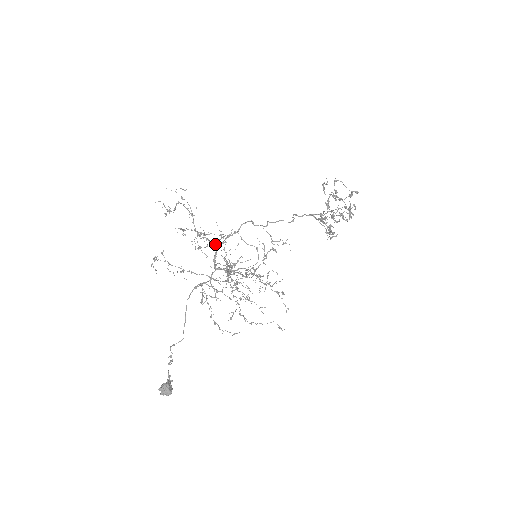
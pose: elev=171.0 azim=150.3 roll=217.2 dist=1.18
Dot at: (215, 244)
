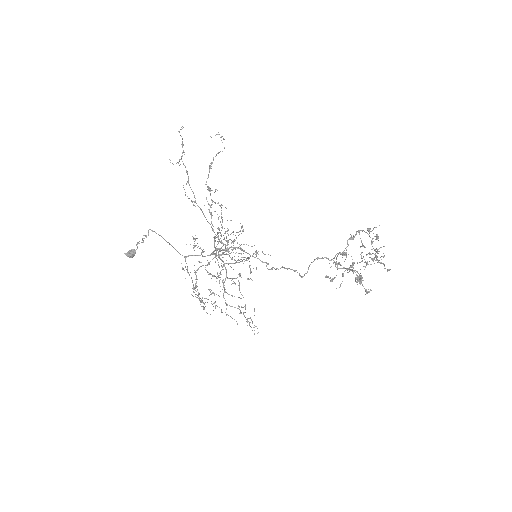
Dot at: occluded
